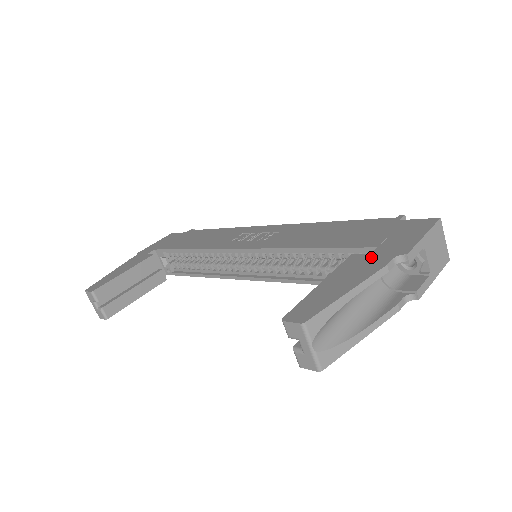
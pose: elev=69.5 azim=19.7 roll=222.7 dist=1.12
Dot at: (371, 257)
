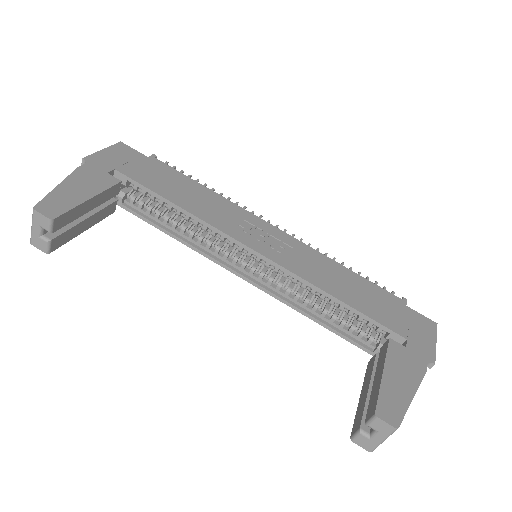
Dot at: (409, 353)
